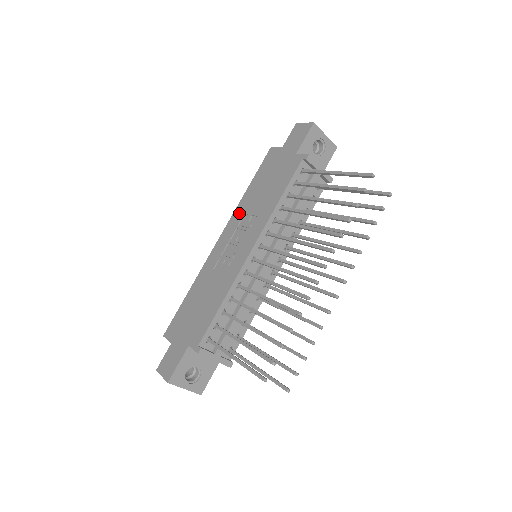
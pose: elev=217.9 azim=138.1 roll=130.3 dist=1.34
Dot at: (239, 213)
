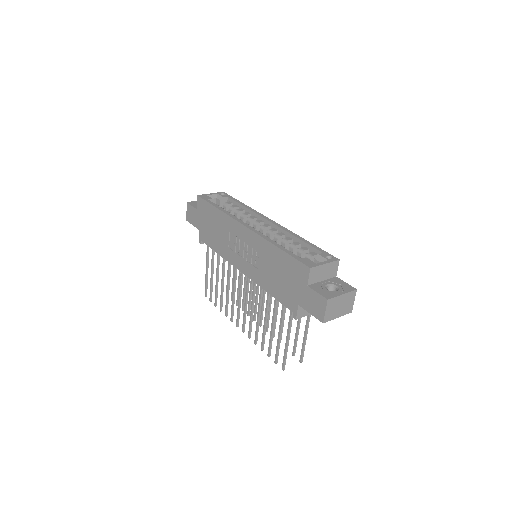
Dot at: (260, 245)
